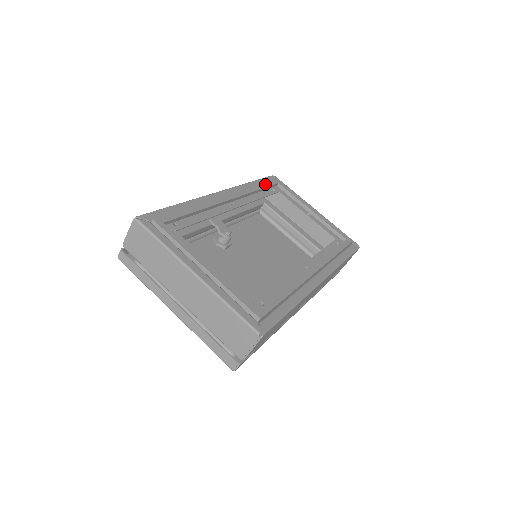
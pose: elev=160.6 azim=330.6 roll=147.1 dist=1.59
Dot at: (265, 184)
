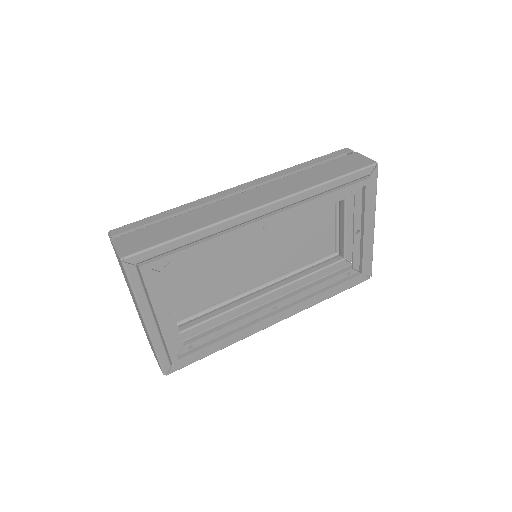
Dot at: (342, 190)
